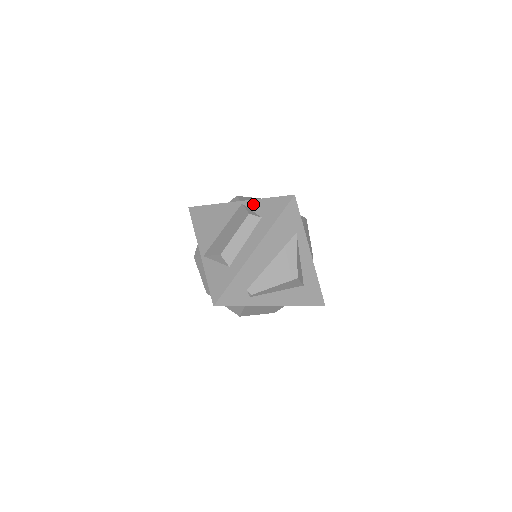
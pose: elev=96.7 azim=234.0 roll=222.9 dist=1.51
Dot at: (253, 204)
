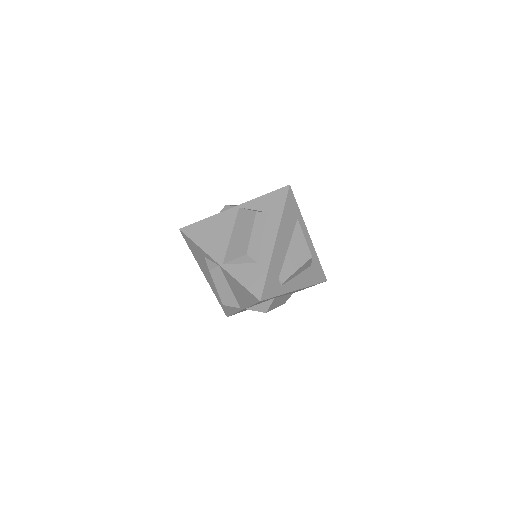
Dot at: (252, 204)
